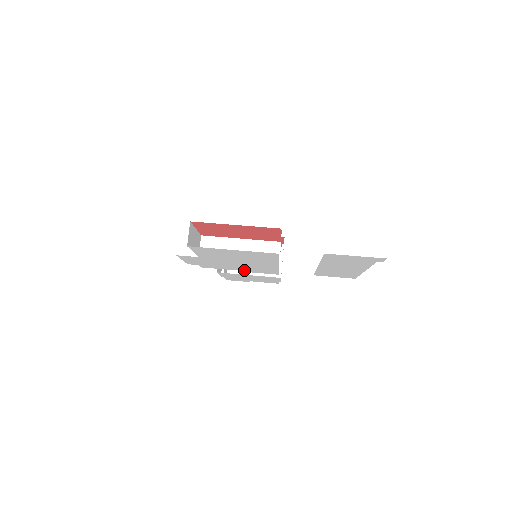
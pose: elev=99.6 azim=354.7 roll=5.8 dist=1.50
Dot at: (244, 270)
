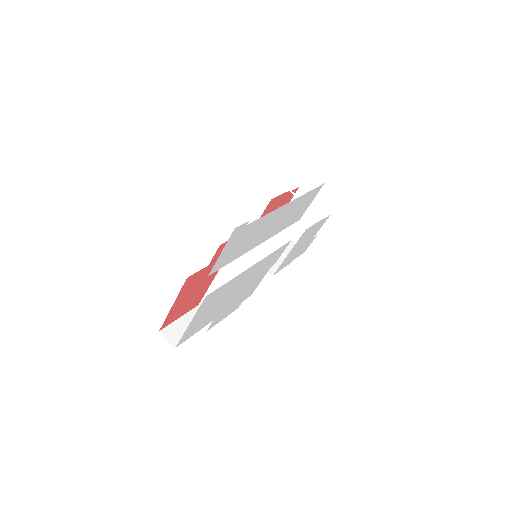
Dot at: (268, 269)
